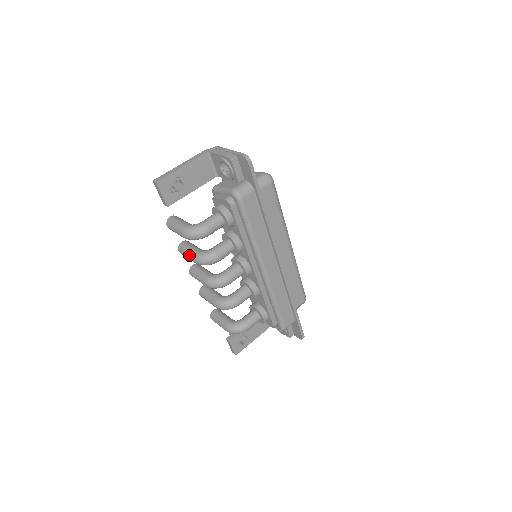
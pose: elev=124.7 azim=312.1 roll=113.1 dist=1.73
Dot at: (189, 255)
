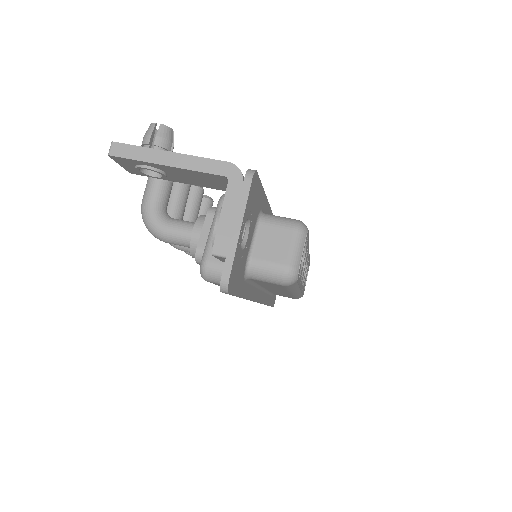
Dot at: occluded
